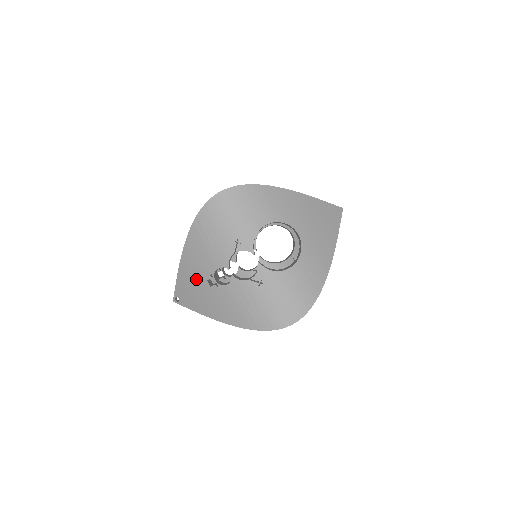
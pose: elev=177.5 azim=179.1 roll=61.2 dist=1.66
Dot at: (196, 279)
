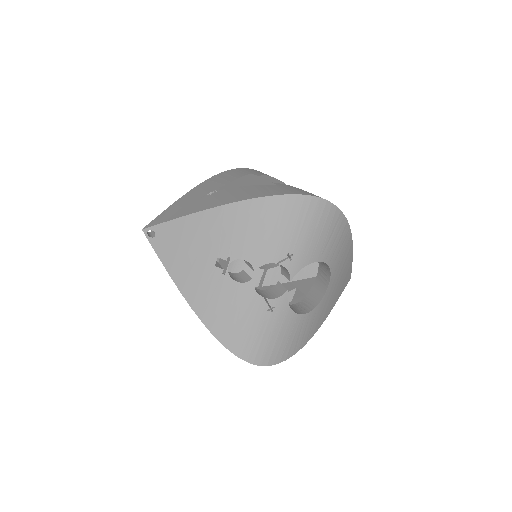
Dot at: (205, 243)
